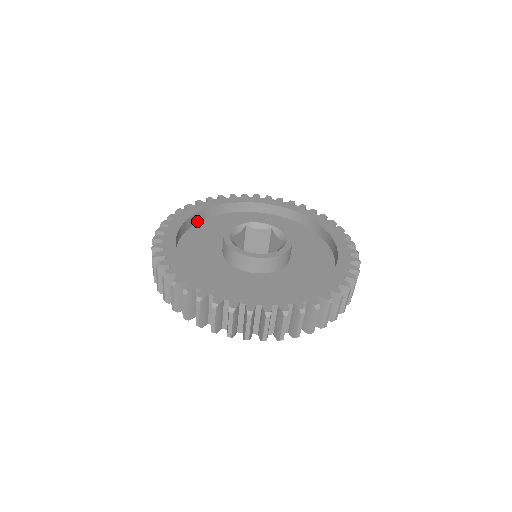
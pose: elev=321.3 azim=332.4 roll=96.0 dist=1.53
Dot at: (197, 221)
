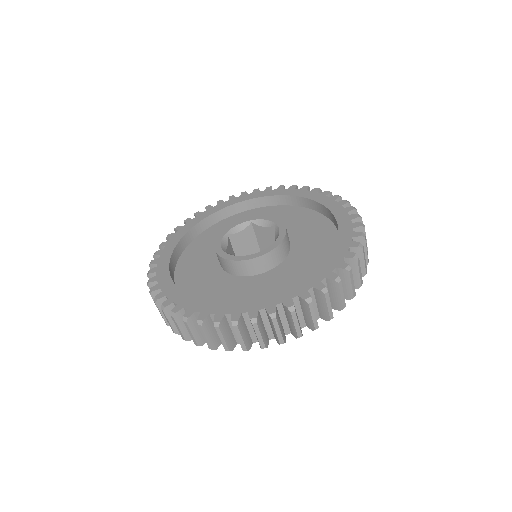
Dot at: (175, 262)
